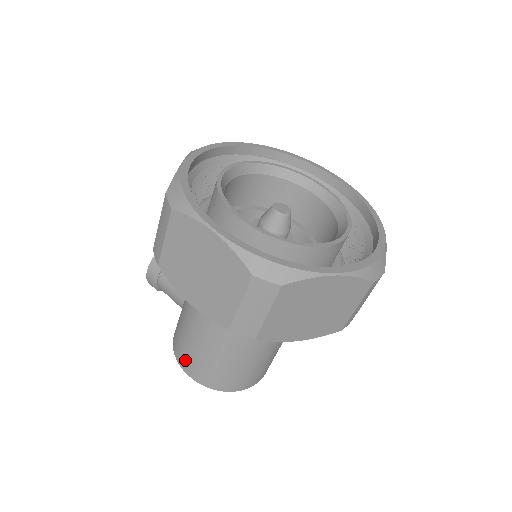
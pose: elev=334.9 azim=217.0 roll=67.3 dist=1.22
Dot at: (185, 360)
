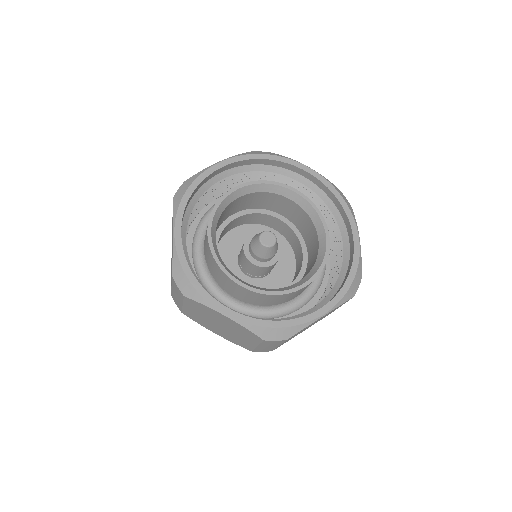
Dot at: occluded
